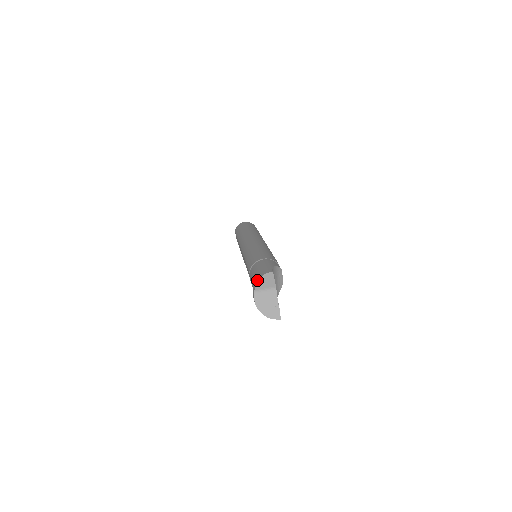
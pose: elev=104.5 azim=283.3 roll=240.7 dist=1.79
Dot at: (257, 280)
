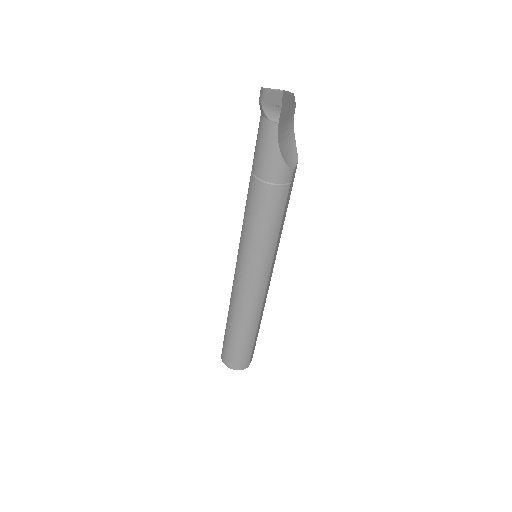
Dot at: occluded
